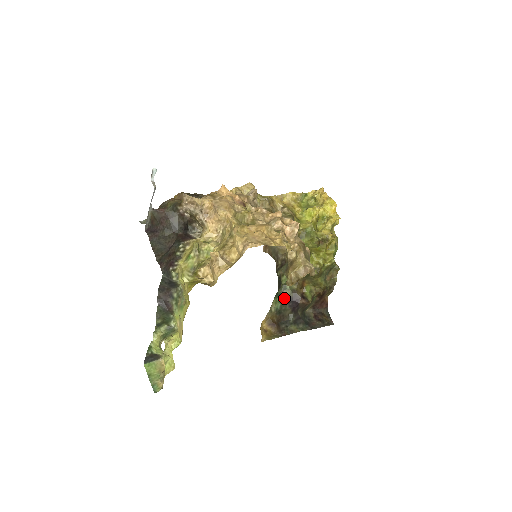
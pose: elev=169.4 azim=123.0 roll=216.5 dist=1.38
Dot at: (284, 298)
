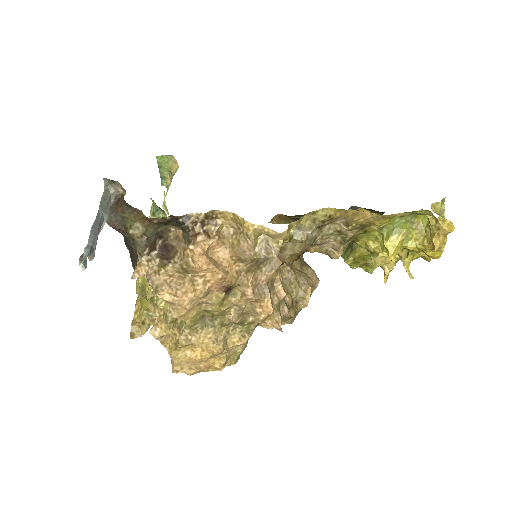
Dot at: occluded
